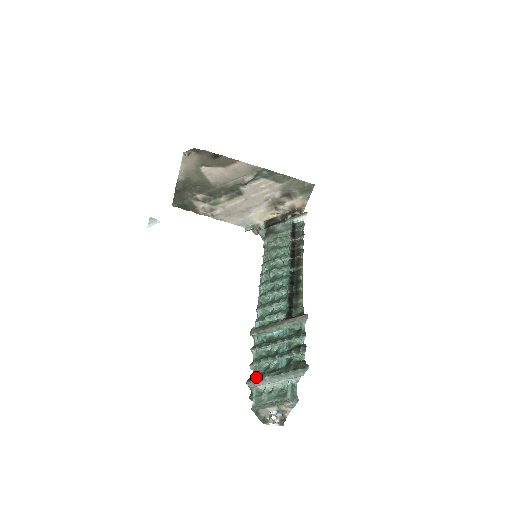
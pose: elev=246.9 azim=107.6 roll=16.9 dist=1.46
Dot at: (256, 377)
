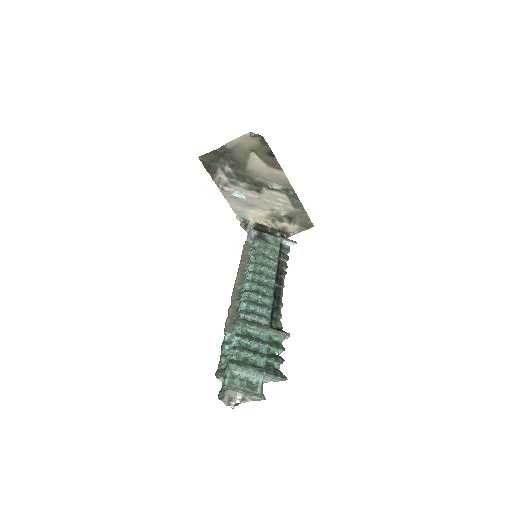
Dot at: (239, 363)
